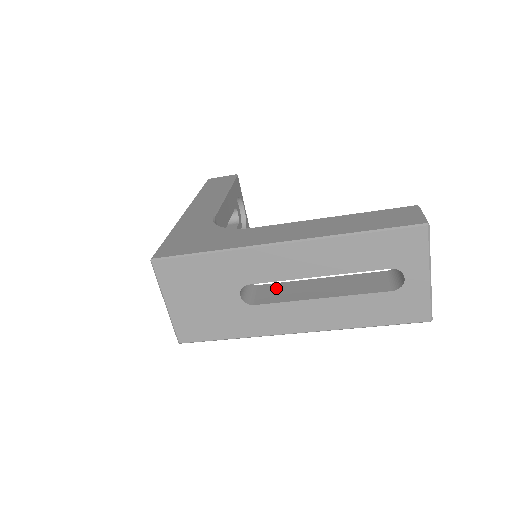
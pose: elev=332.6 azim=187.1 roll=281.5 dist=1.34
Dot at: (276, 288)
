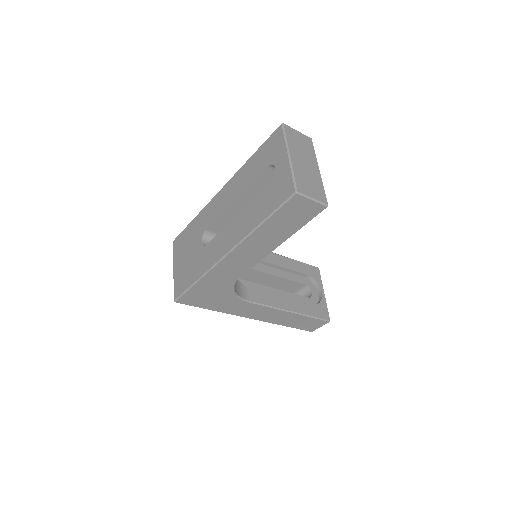
Dot at: occluded
